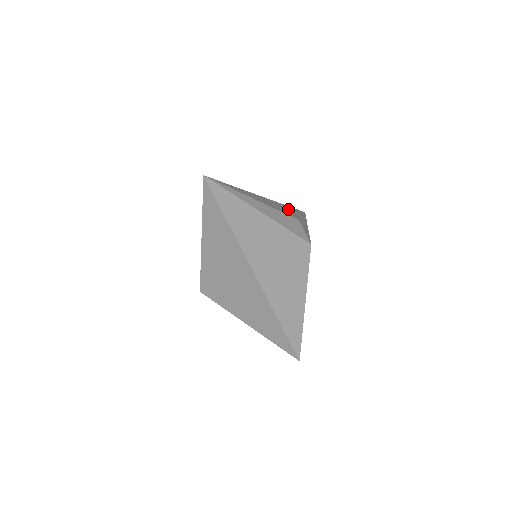
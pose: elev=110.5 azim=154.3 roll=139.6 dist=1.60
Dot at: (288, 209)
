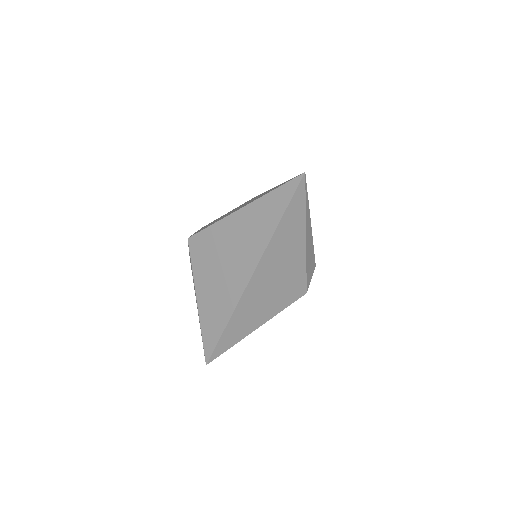
Dot at: occluded
